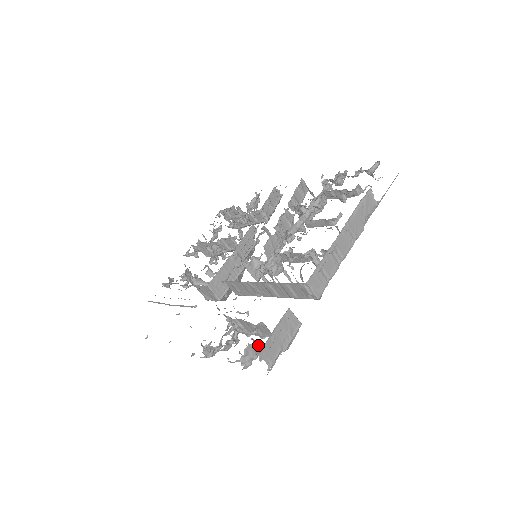
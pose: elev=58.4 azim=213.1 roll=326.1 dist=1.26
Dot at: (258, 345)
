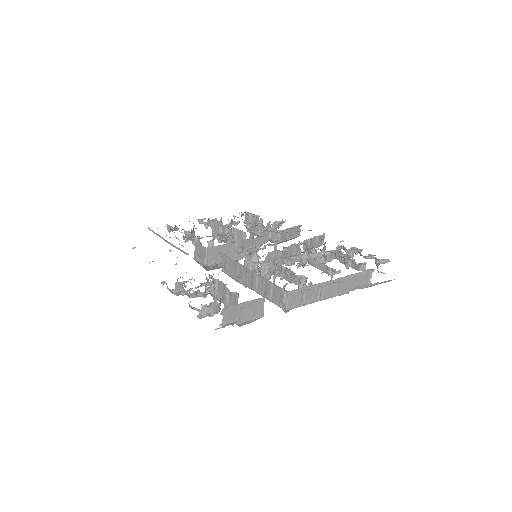
Dot at: (220, 308)
